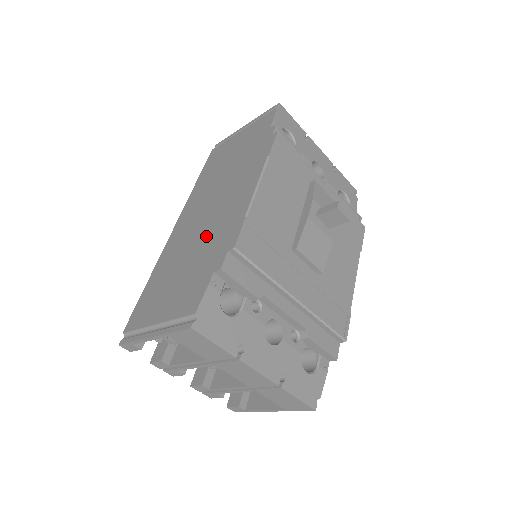
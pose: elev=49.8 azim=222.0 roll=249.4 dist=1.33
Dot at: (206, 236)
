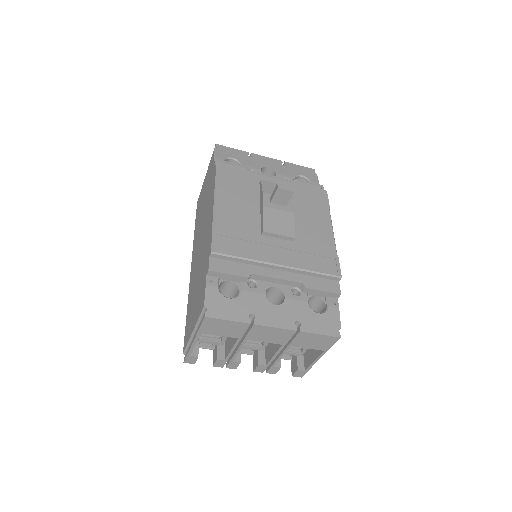
Dot at: (201, 258)
